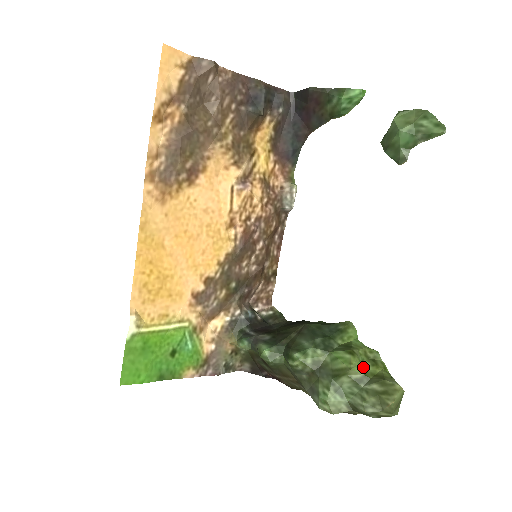
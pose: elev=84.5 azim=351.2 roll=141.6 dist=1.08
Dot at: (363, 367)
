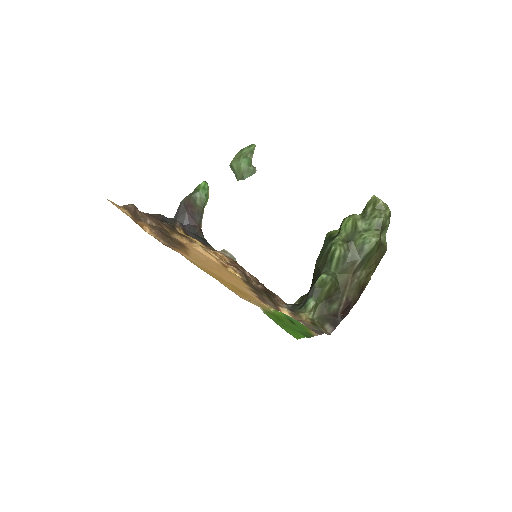
Dot at: occluded
